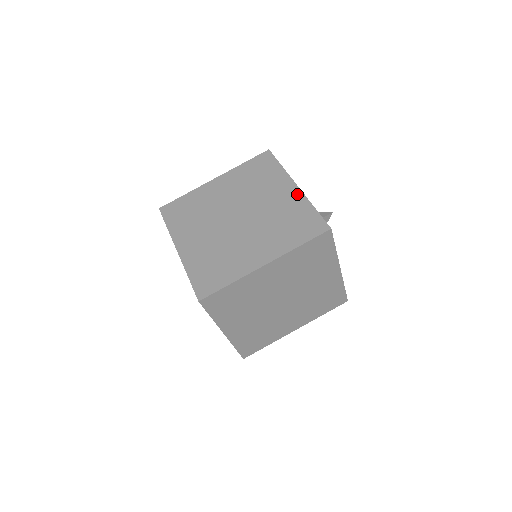
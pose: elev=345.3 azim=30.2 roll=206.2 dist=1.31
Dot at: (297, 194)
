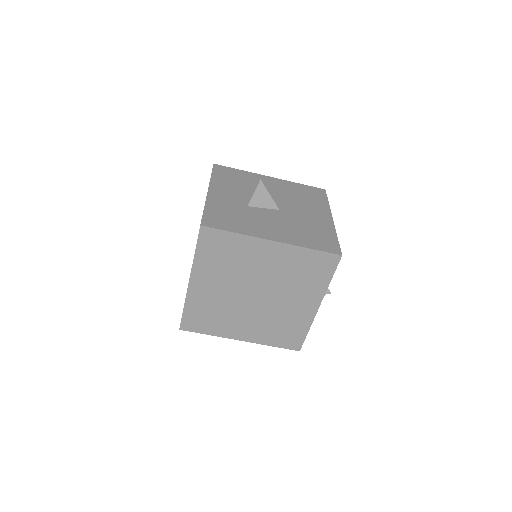
Dot at: (311, 314)
